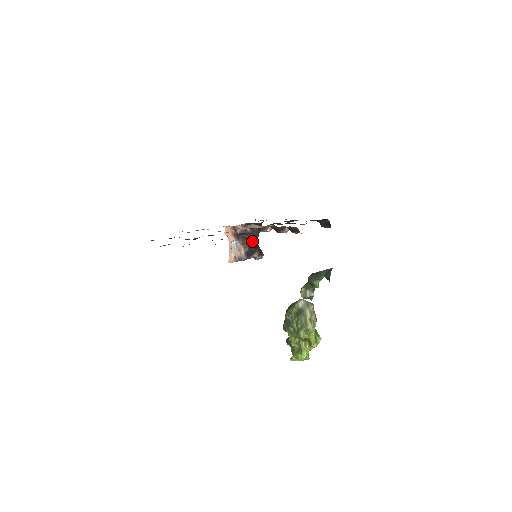
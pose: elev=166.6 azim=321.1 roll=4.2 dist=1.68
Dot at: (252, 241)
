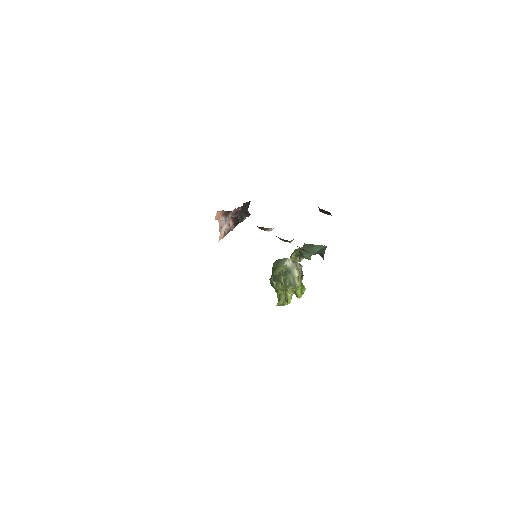
Dot at: occluded
